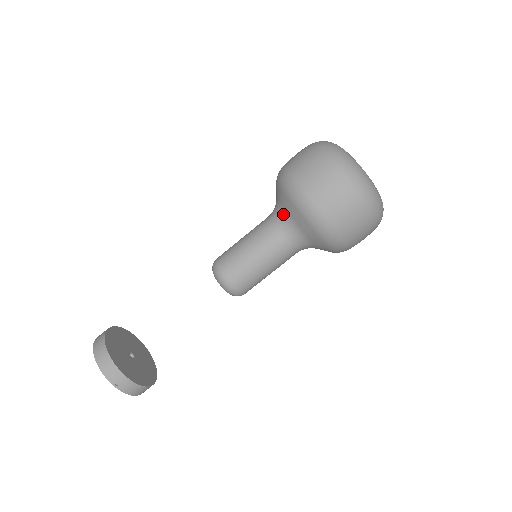
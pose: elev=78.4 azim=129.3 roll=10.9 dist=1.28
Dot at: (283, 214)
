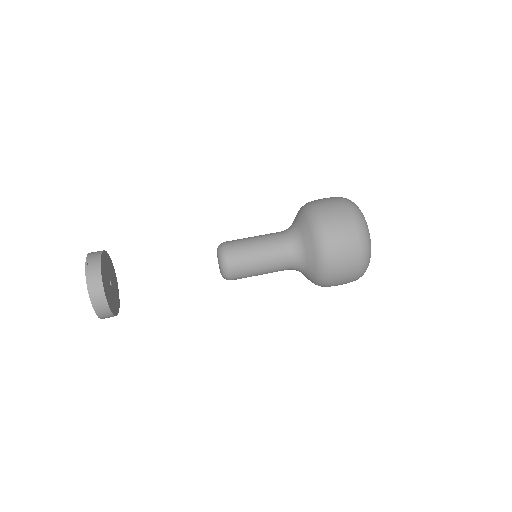
Dot at: (291, 225)
